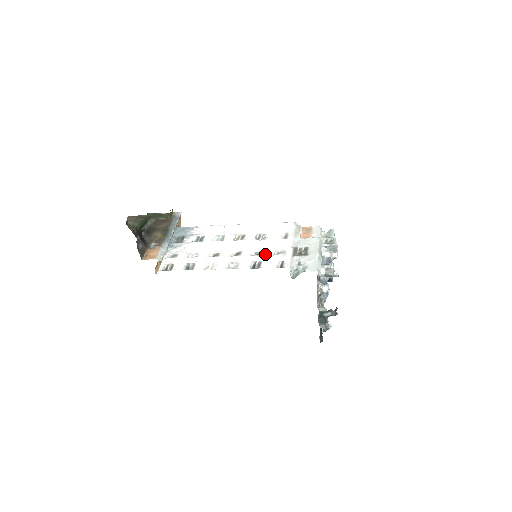
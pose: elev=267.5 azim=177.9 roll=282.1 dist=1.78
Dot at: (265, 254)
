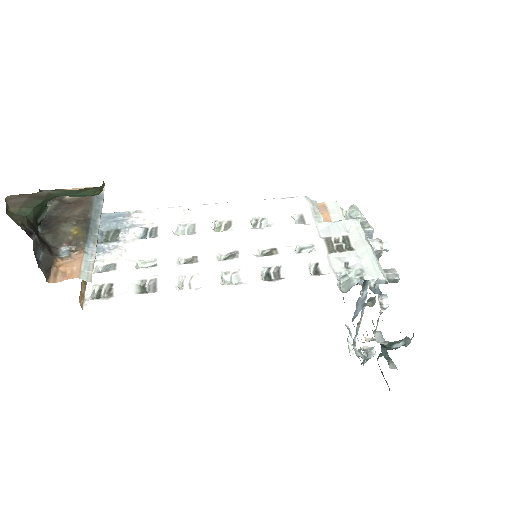
Dot at: (282, 253)
